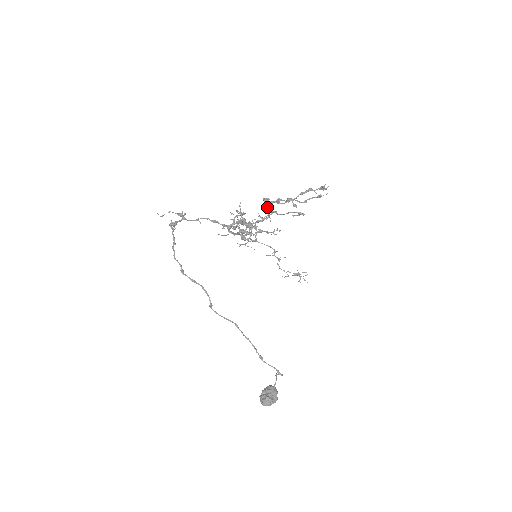
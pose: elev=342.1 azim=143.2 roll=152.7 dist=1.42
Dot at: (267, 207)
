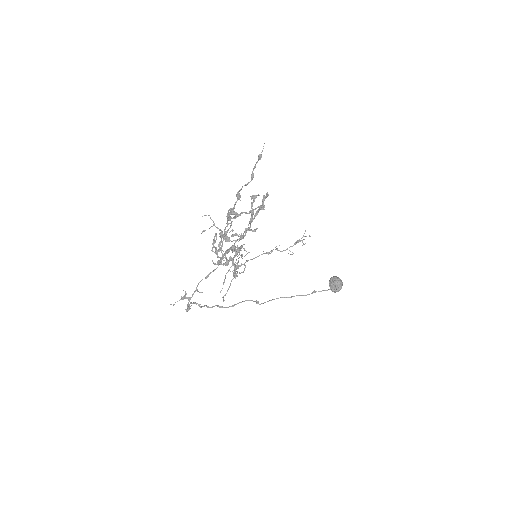
Dot at: (228, 218)
